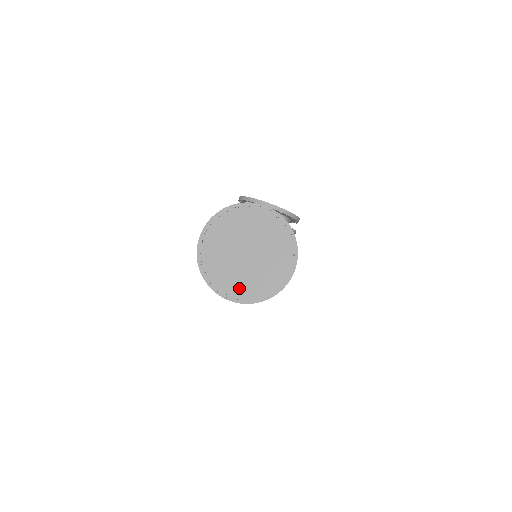
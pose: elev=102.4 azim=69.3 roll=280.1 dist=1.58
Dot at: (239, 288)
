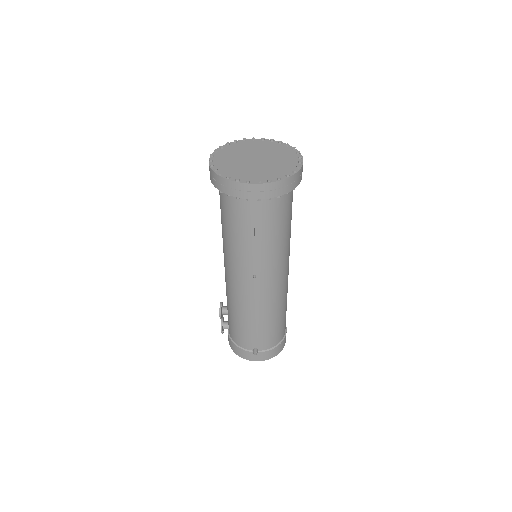
Dot at: (259, 176)
